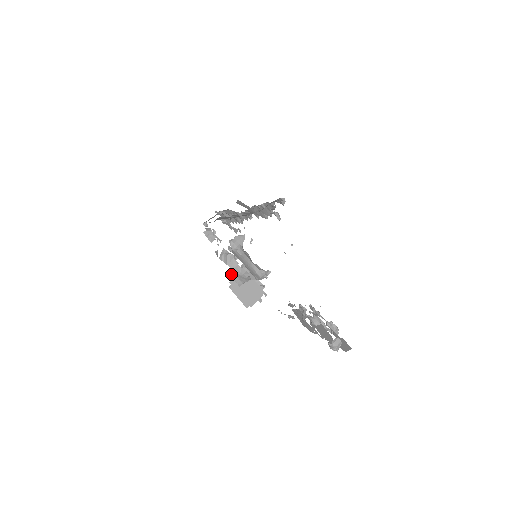
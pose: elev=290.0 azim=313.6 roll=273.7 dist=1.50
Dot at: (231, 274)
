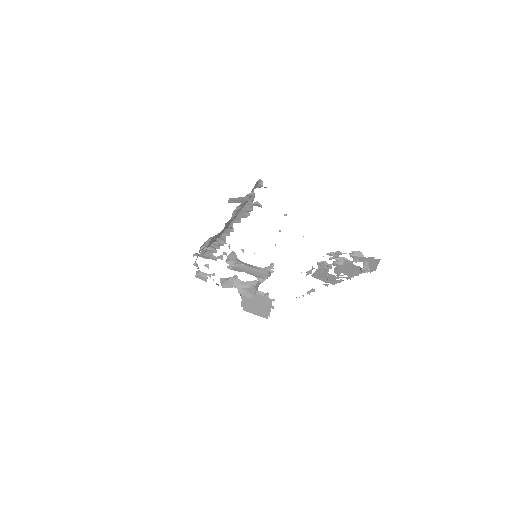
Dot at: (241, 293)
